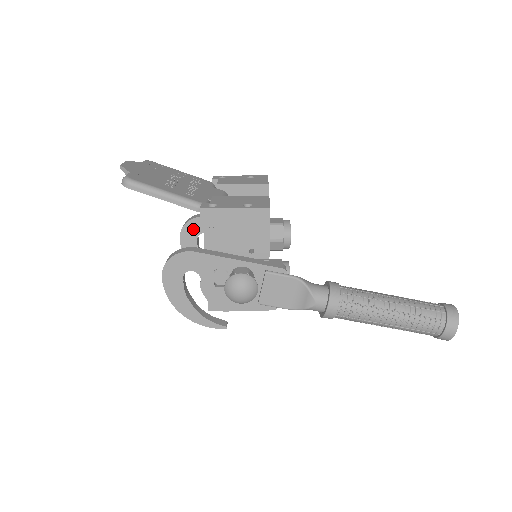
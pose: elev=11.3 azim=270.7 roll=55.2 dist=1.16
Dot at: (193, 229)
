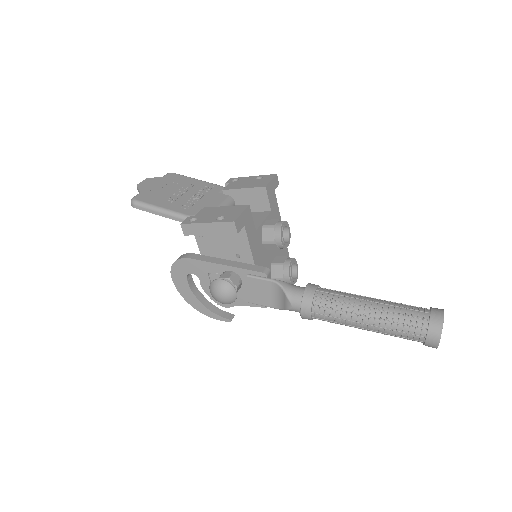
Dot at: occluded
